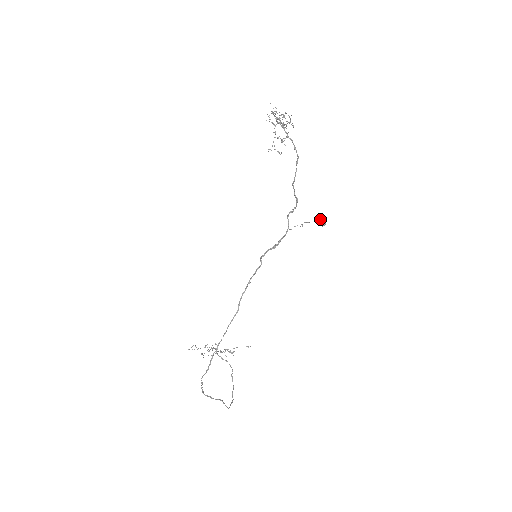
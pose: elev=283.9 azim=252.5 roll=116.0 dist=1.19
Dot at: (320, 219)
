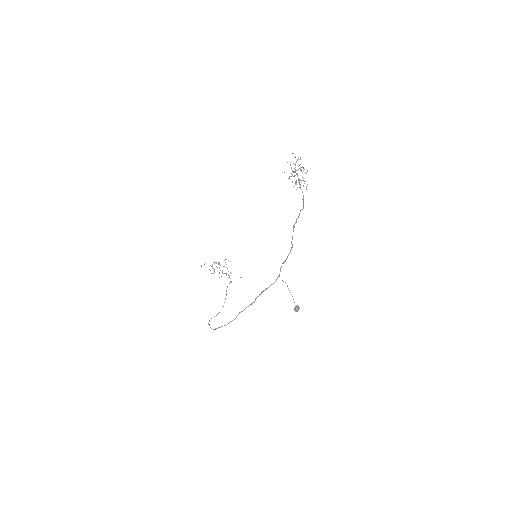
Dot at: (296, 310)
